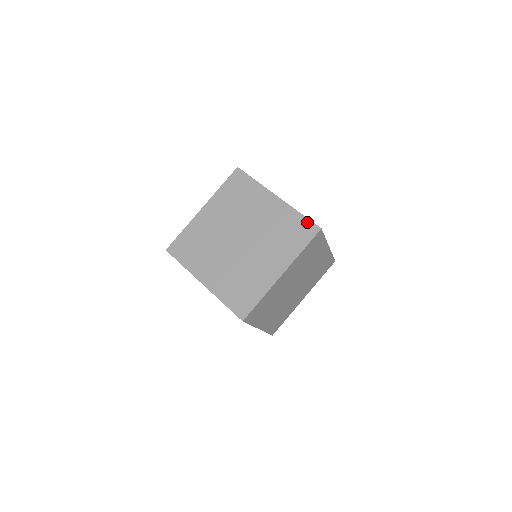
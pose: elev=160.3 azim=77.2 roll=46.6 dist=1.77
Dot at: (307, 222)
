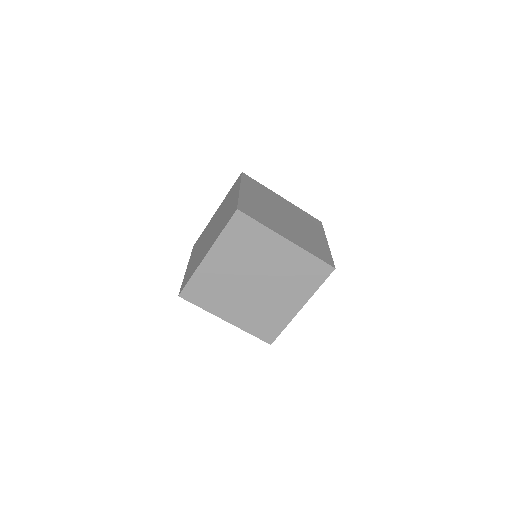
Dot at: (236, 206)
